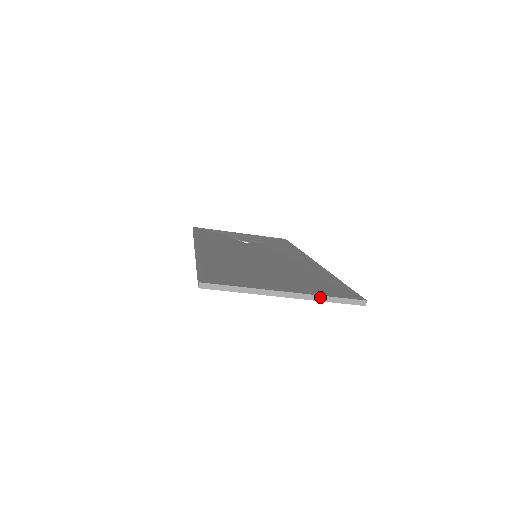
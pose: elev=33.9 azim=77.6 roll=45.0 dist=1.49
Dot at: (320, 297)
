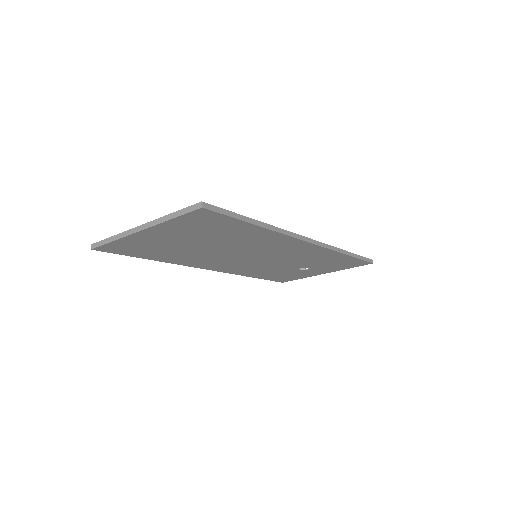
Dot at: (164, 218)
